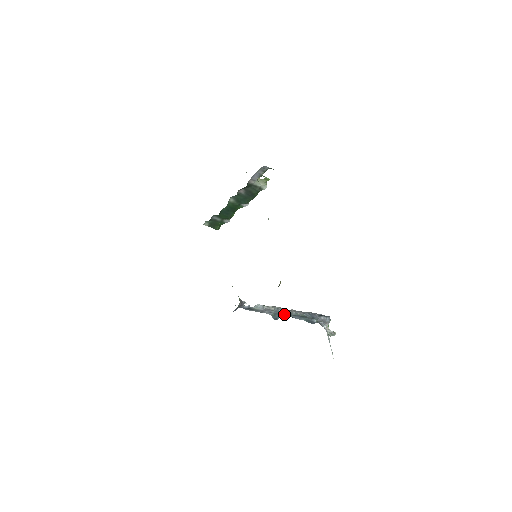
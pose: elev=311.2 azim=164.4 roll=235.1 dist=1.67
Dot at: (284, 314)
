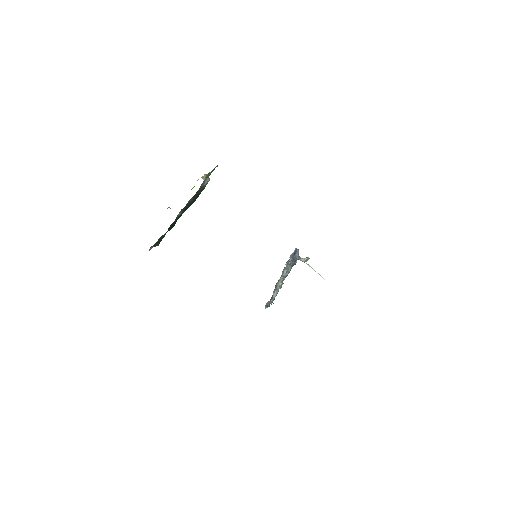
Dot at: occluded
